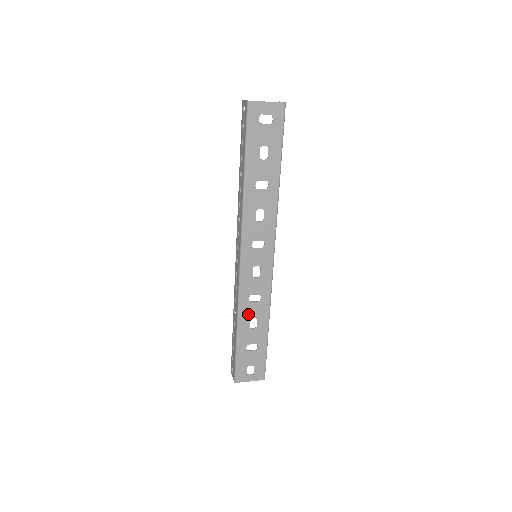
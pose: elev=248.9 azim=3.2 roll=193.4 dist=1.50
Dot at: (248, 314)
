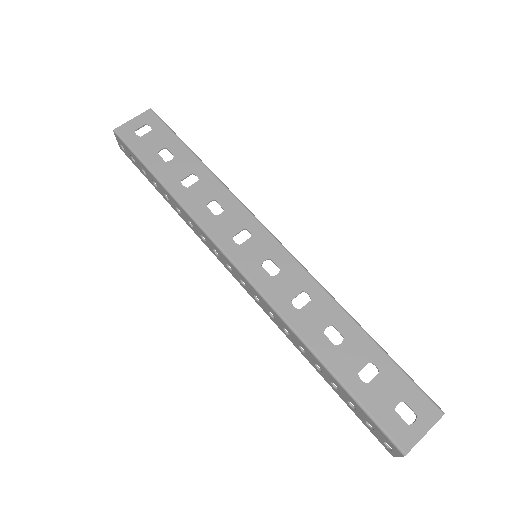
Dot at: (313, 328)
